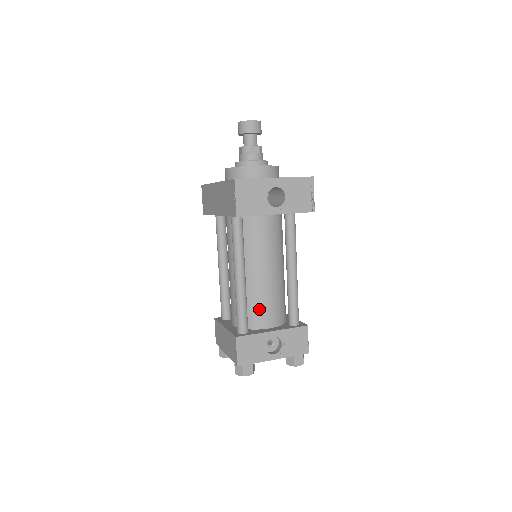
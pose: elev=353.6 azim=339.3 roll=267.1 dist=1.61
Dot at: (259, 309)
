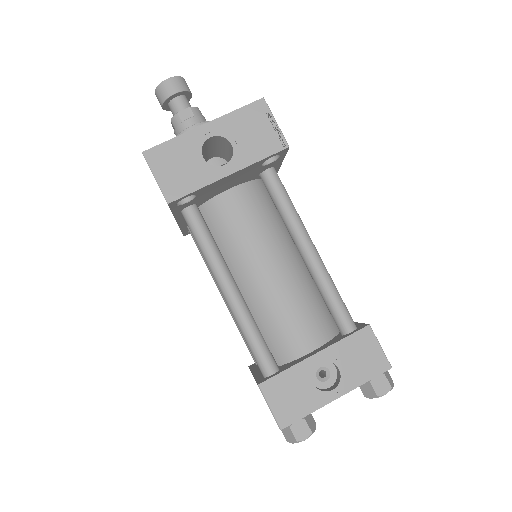
Dot at: (282, 329)
